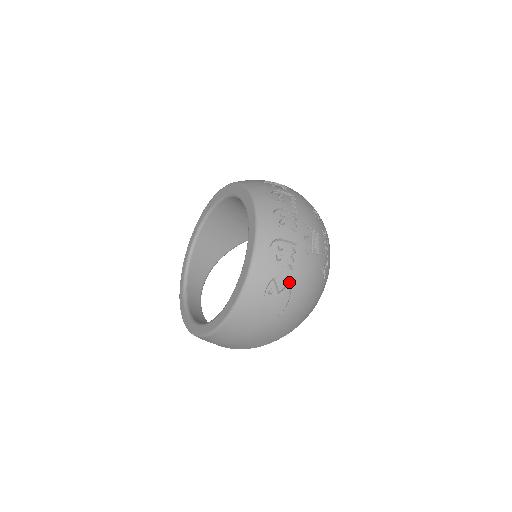
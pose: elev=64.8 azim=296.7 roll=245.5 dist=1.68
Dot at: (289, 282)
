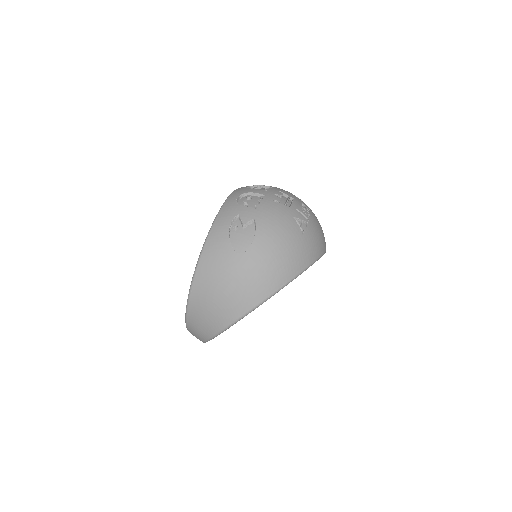
Dot at: (253, 218)
